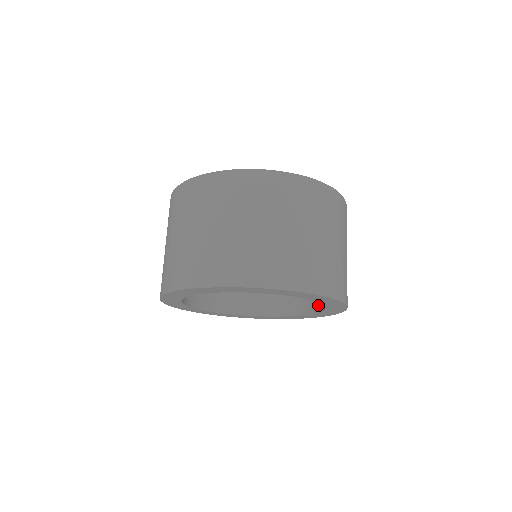
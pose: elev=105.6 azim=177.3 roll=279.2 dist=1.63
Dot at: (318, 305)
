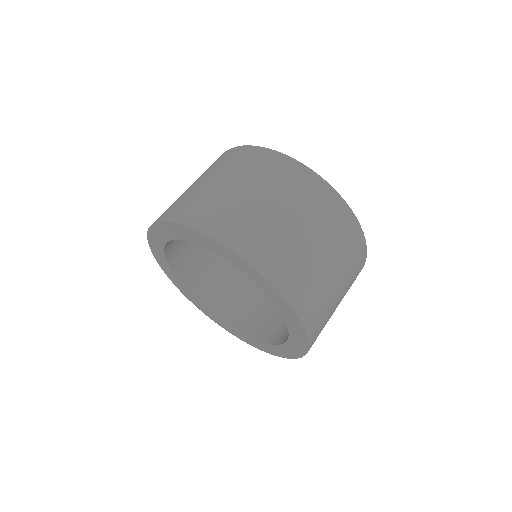
Dot at: (283, 338)
